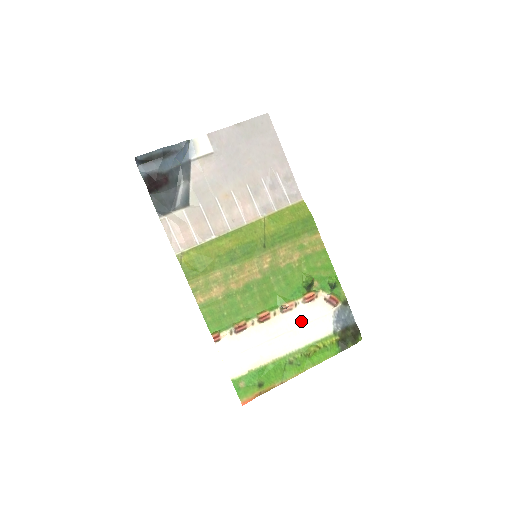
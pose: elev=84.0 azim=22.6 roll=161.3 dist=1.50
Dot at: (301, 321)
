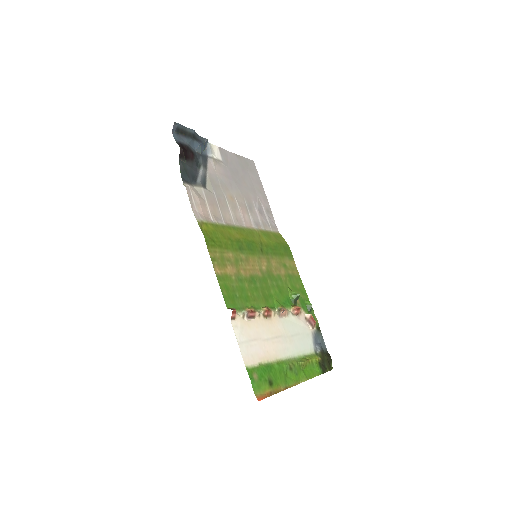
Dot at: (292, 330)
